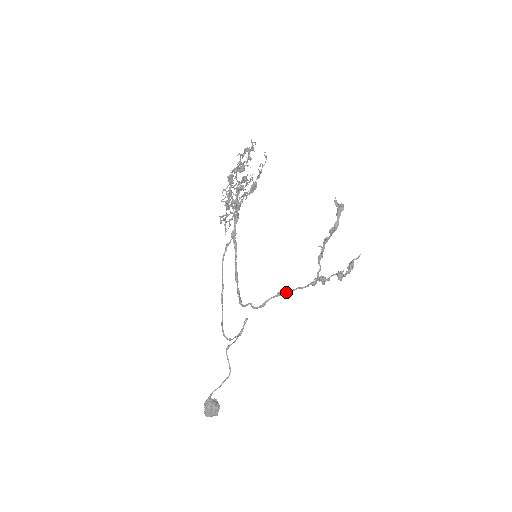
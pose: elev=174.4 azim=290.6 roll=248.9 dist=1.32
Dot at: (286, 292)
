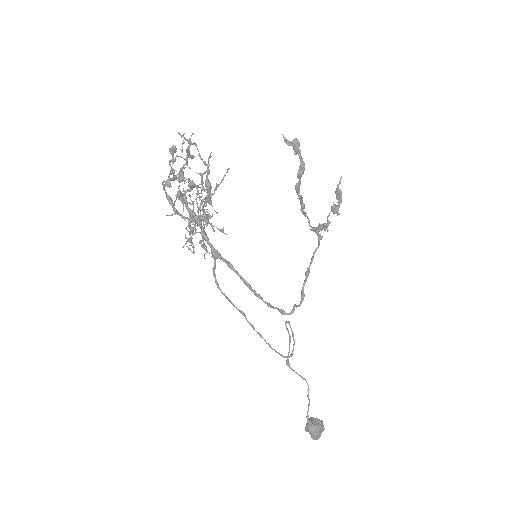
Dot at: occluded
